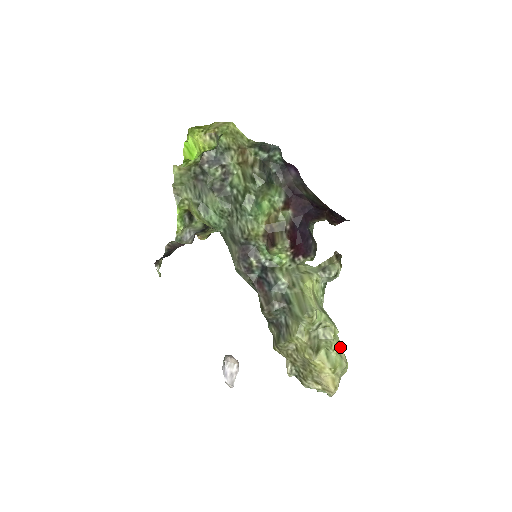
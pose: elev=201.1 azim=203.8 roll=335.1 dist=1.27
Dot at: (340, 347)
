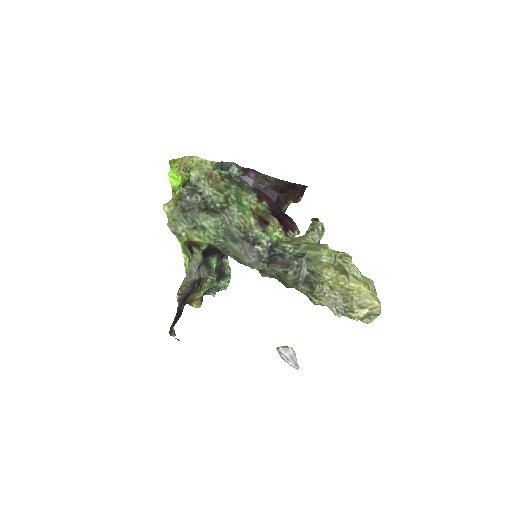
Dot at: occluded
